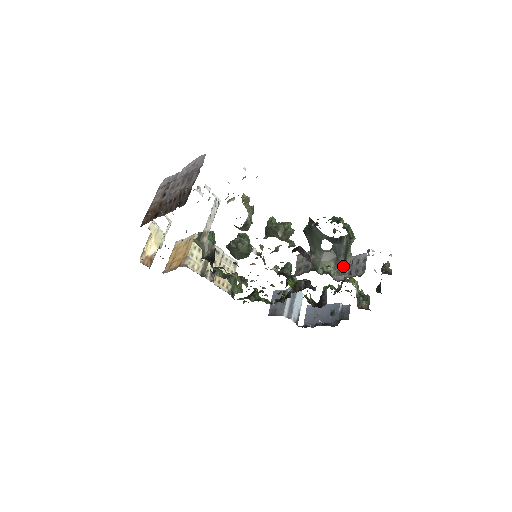
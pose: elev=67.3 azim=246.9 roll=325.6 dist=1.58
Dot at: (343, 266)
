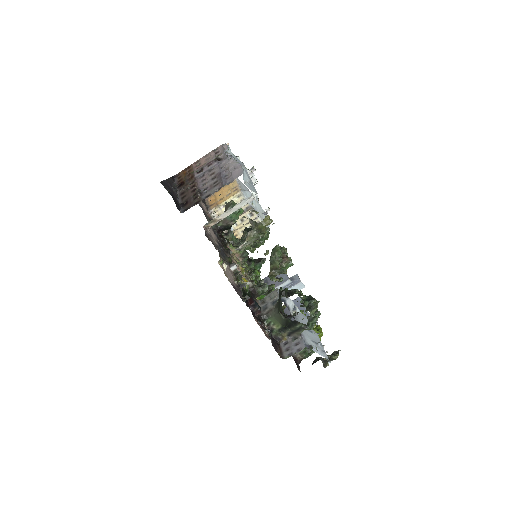
Dot at: (287, 334)
